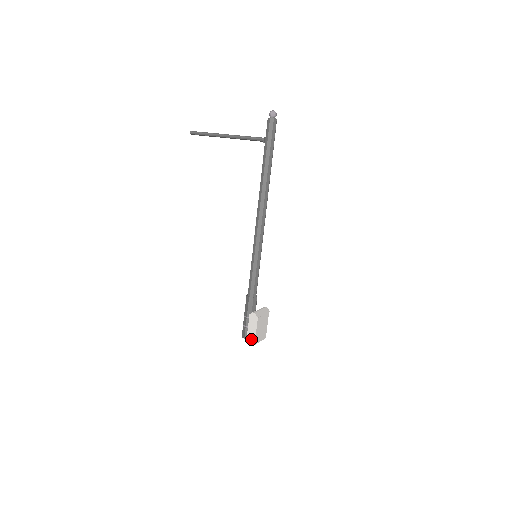
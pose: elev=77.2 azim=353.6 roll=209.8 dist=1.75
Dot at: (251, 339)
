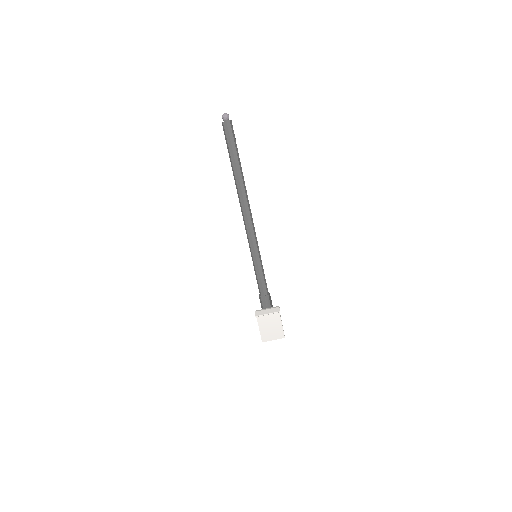
Dot at: (261, 336)
